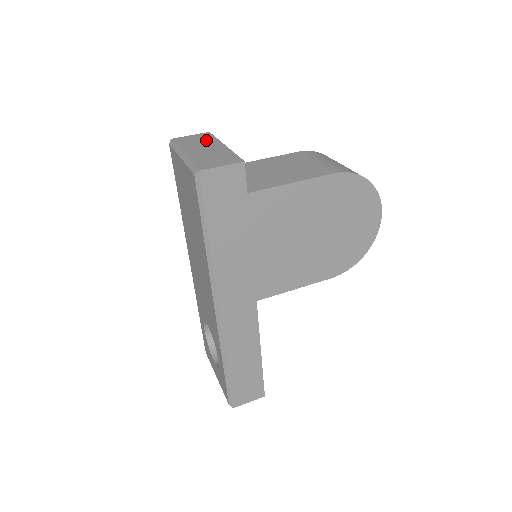
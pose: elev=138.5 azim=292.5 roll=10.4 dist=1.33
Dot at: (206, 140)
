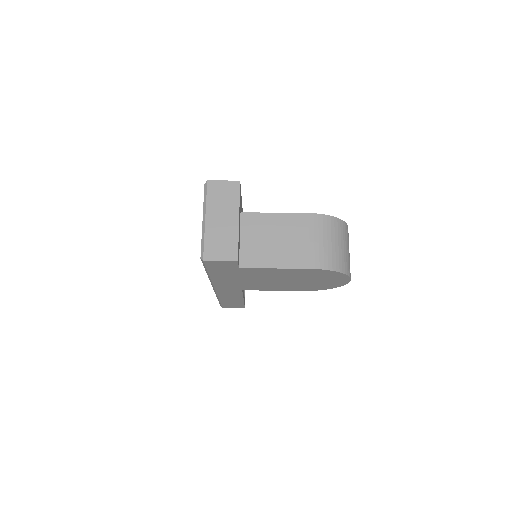
Dot at: (230, 200)
